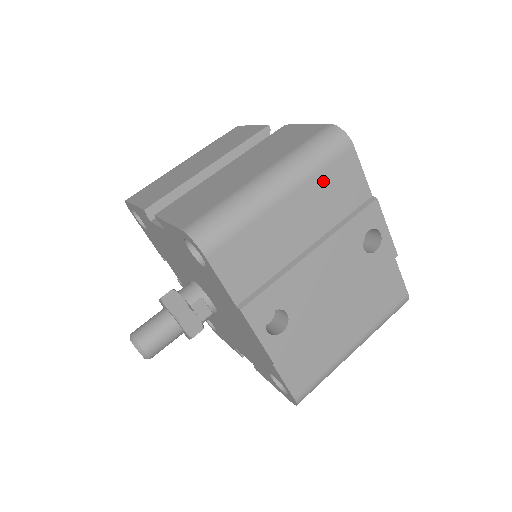
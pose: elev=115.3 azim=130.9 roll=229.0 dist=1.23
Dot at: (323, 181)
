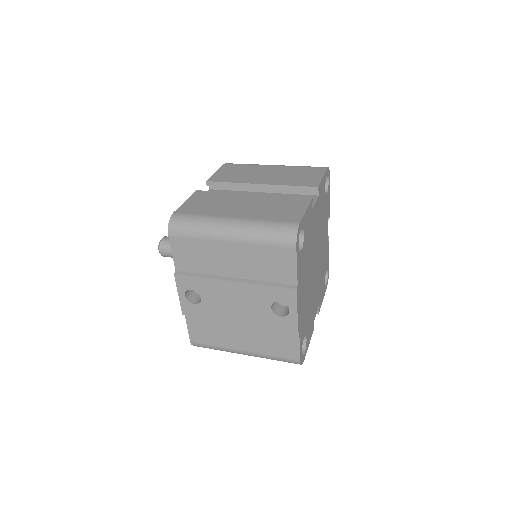
Dot at: (262, 251)
